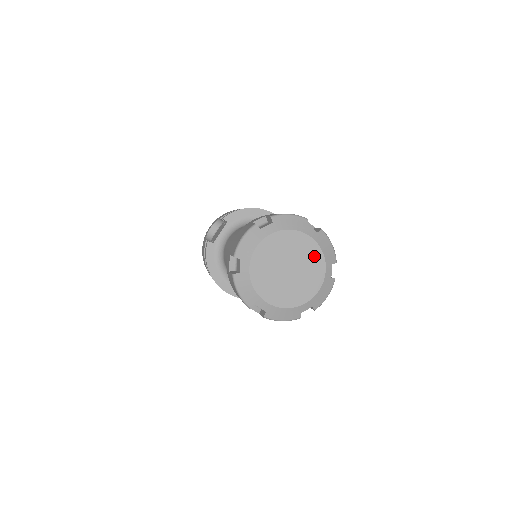
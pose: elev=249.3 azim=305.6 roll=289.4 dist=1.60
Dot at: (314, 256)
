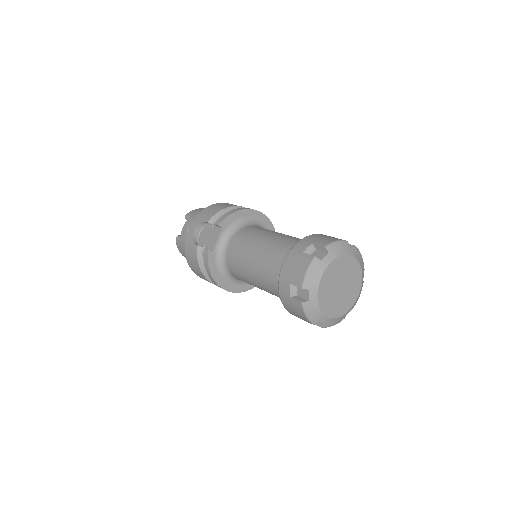
Dot at: (356, 271)
